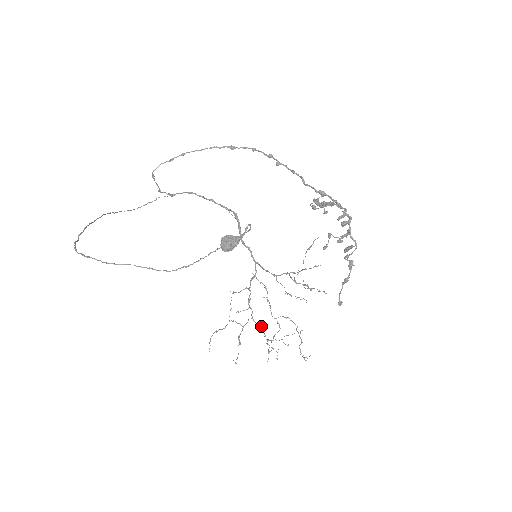
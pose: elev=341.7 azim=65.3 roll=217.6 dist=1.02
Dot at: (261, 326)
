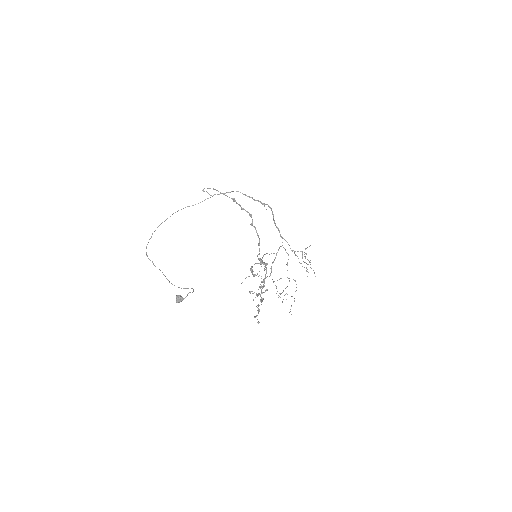
Dot at: (279, 279)
